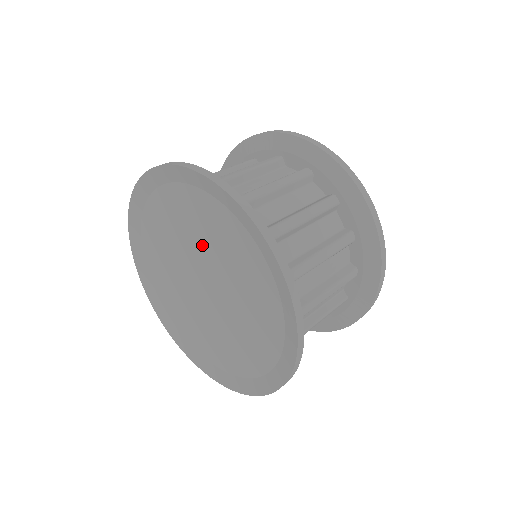
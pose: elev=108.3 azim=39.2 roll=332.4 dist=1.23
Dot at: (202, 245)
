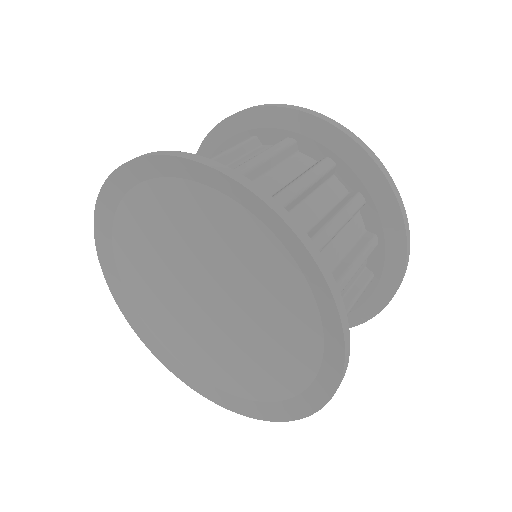
Dot at: (232, 274)
